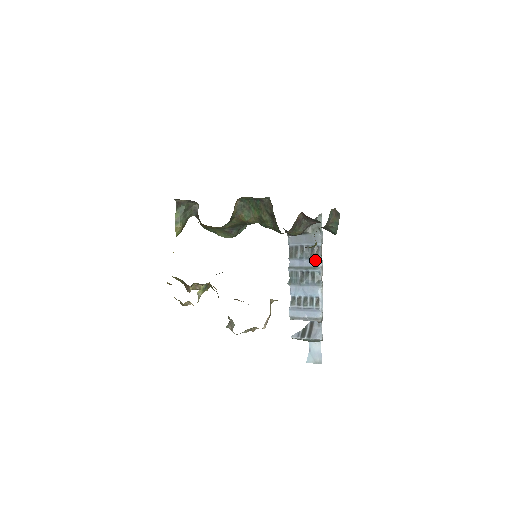
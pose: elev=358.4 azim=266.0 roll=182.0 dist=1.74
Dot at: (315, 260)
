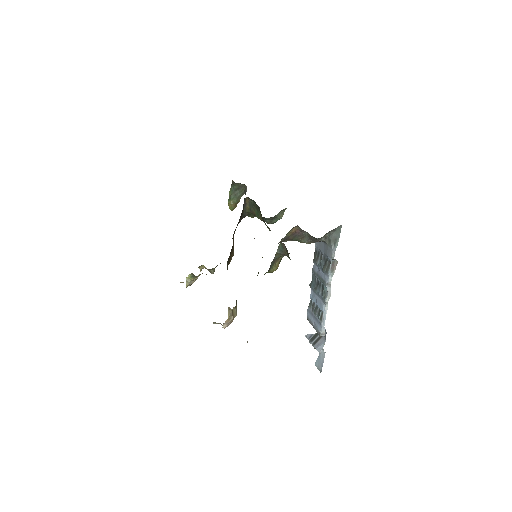
Dot at: (325, 274)
